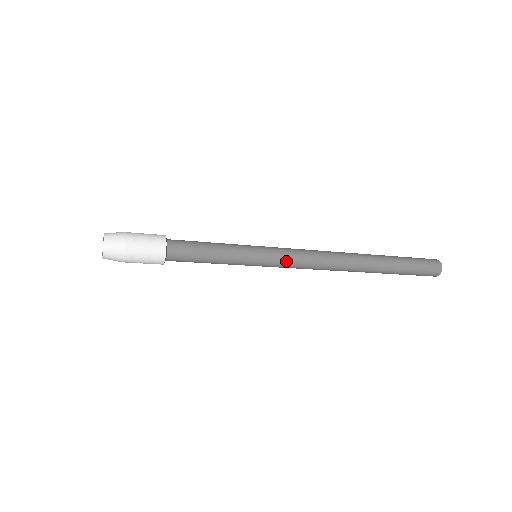
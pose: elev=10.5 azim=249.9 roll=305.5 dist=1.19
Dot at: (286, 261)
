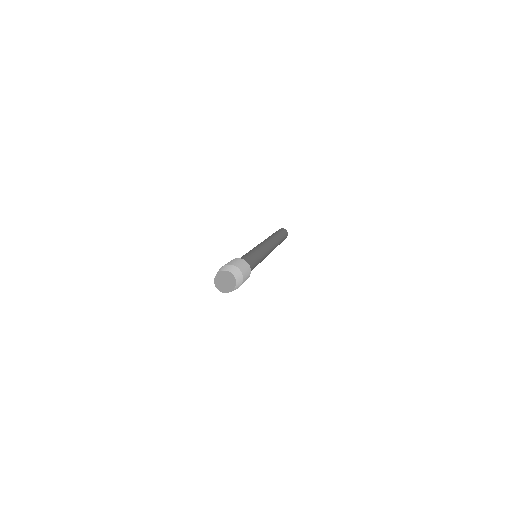
Dot at: (267, 250)
